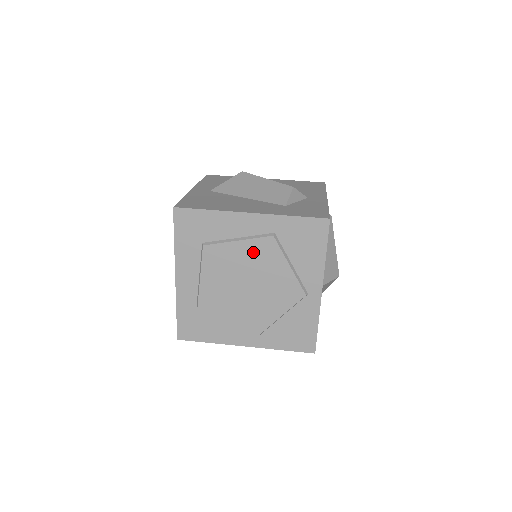
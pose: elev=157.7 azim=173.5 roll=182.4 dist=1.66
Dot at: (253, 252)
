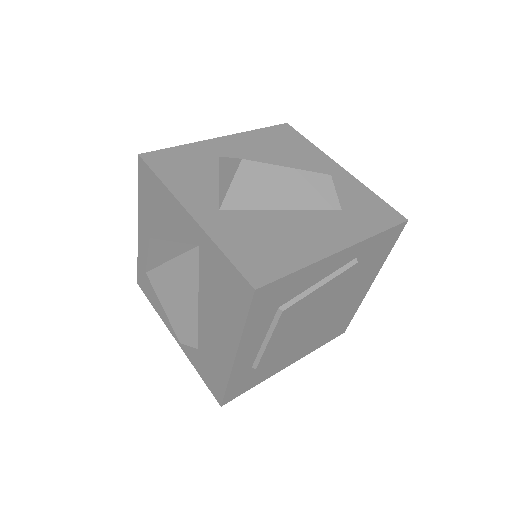
Dot at: (332, 288)
